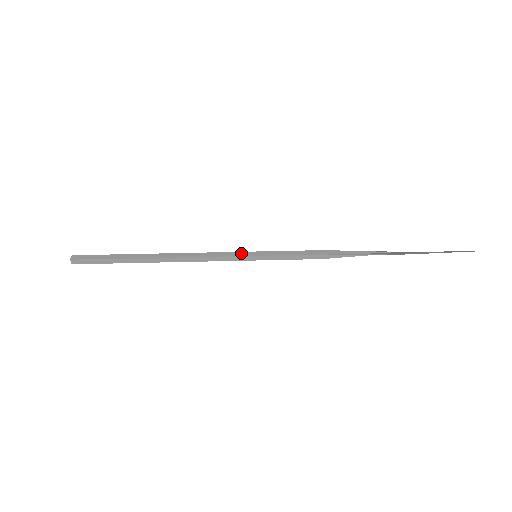
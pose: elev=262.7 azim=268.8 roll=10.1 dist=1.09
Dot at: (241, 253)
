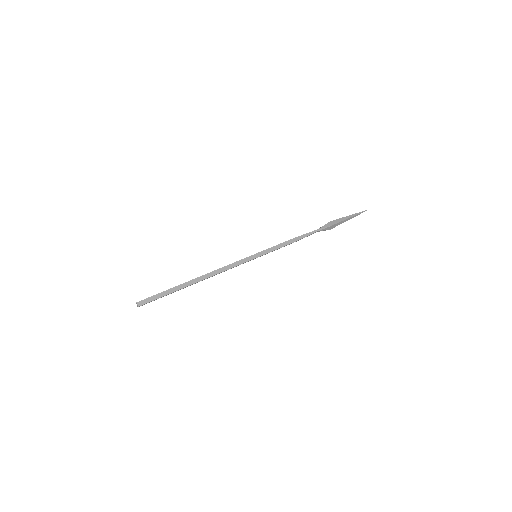
Dot at: (246, 258)
